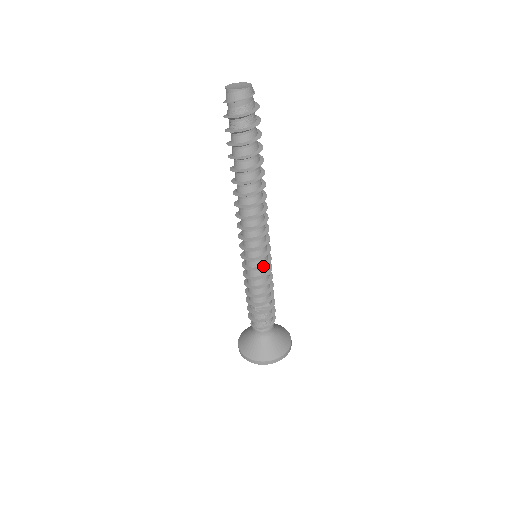
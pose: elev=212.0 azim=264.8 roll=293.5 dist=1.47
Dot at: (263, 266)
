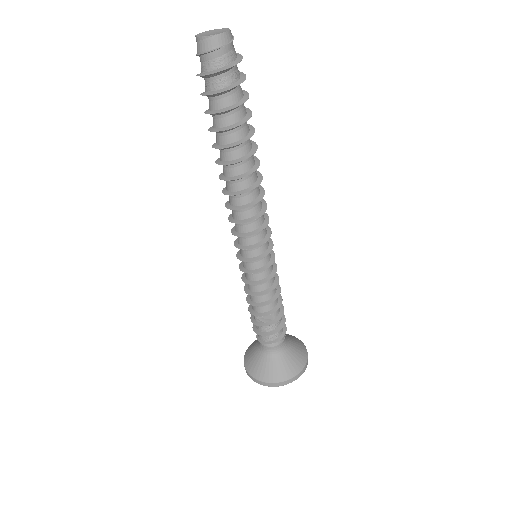
Dot at: (257, 270)
